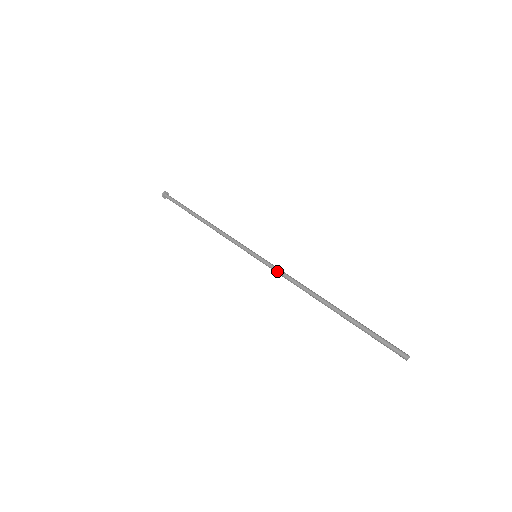
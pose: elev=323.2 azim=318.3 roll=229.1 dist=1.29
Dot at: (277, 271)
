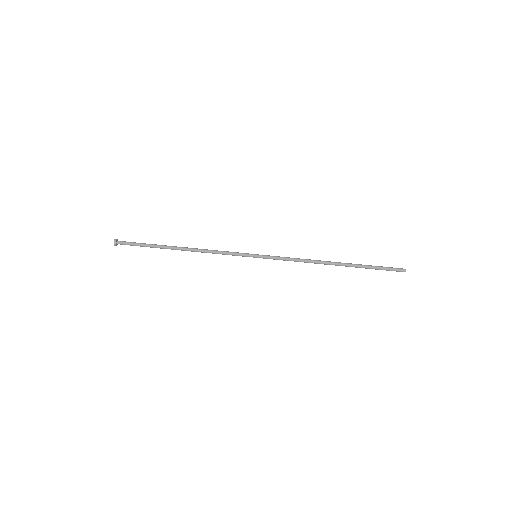
Dot at: (283, 260)
